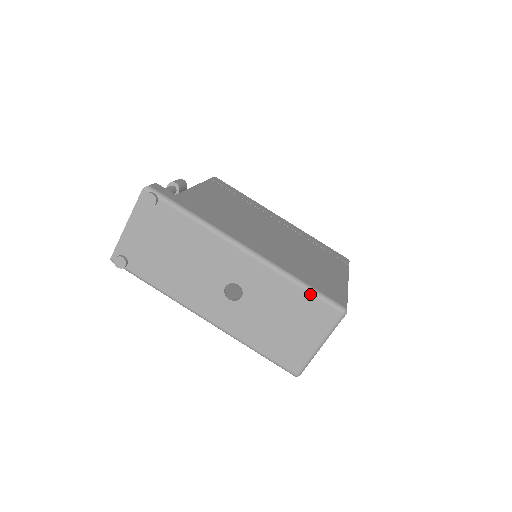
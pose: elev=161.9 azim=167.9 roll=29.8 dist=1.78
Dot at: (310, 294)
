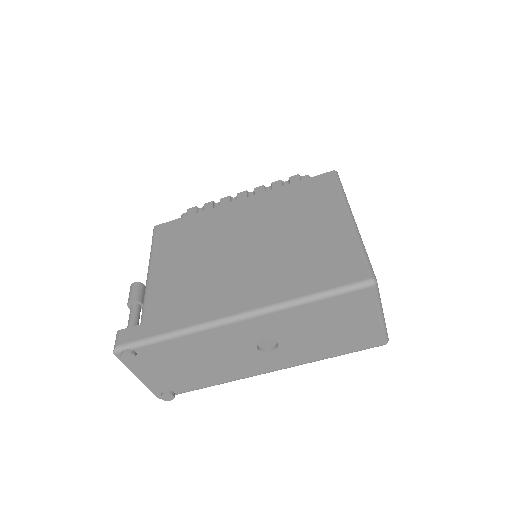
Dot at: (328, 299)
